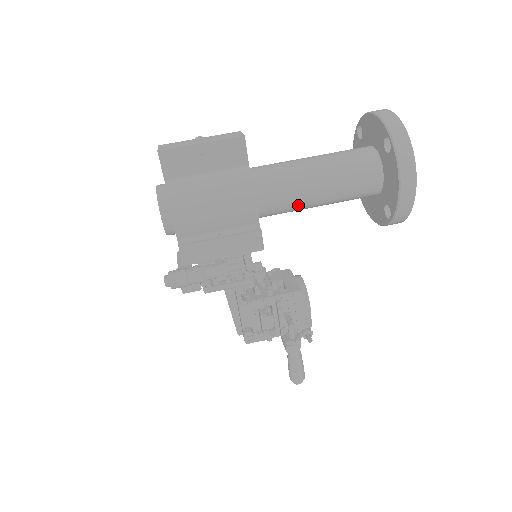
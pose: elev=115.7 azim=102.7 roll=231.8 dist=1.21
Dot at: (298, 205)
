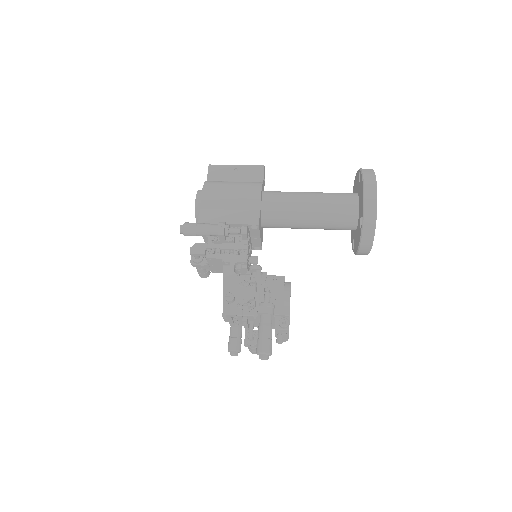
Dot at: (292, 211)
